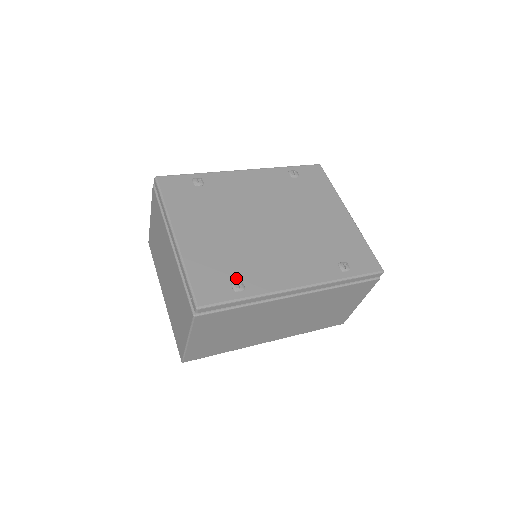
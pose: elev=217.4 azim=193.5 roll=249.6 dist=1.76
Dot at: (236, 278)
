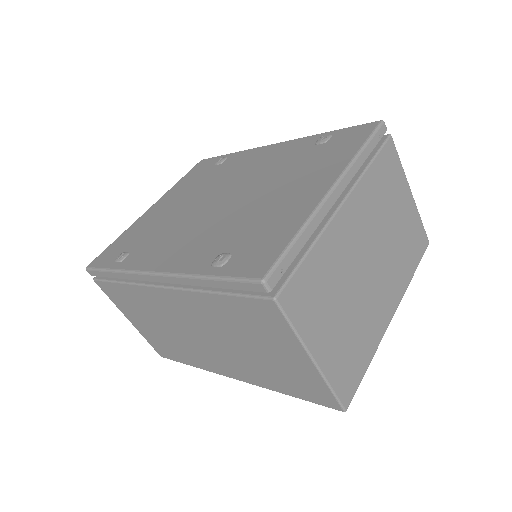
Dot at: (131, 250)
